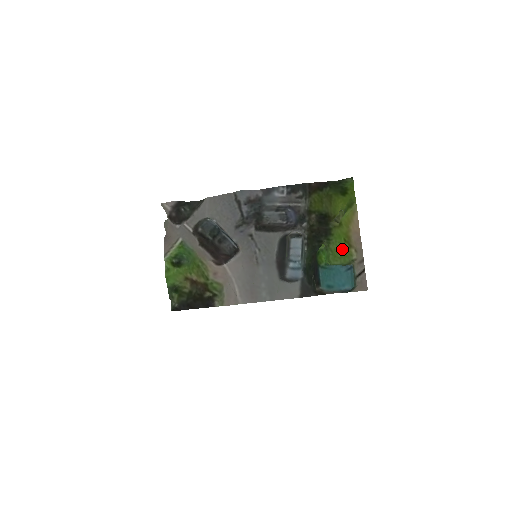
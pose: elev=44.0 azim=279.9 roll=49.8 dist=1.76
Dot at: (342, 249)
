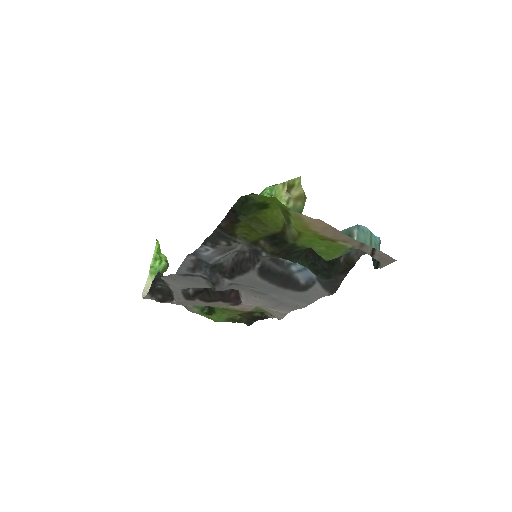
Dot at: (327, 246)
